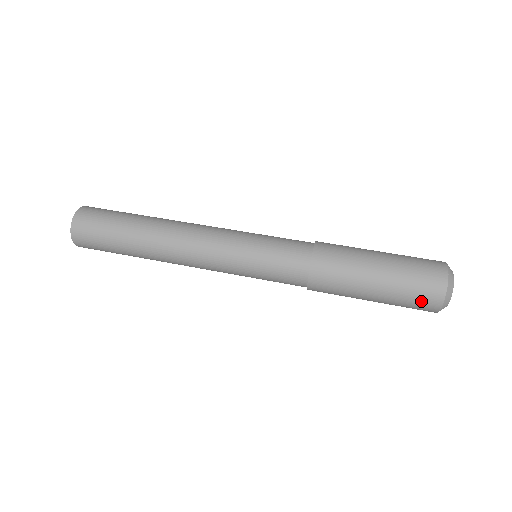
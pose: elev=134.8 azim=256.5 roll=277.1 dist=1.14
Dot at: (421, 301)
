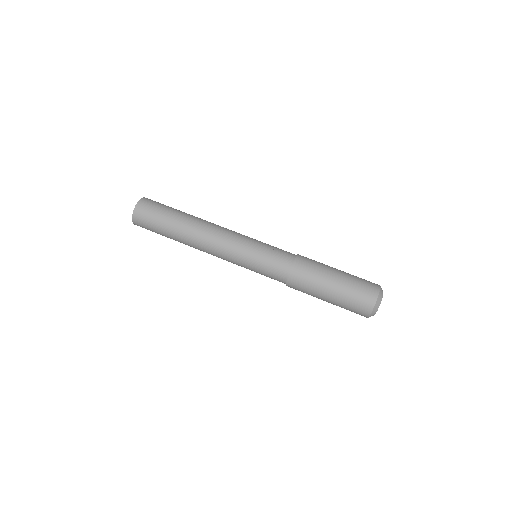
Dot at: (356, 312)
